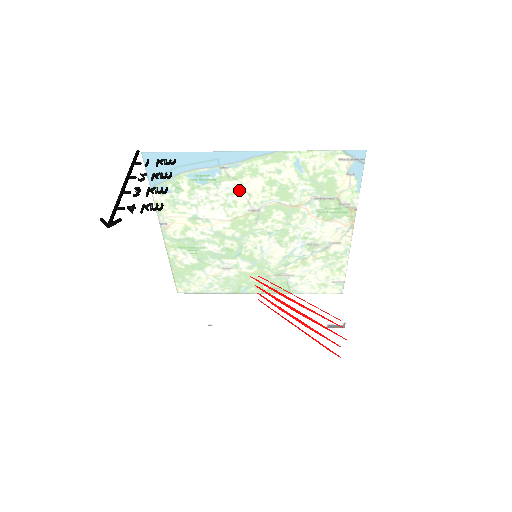
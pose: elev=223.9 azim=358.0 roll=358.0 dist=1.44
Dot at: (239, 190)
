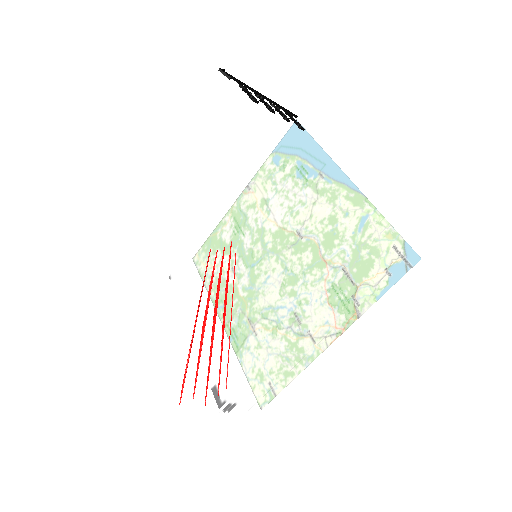
Dot at: (305, 157)
